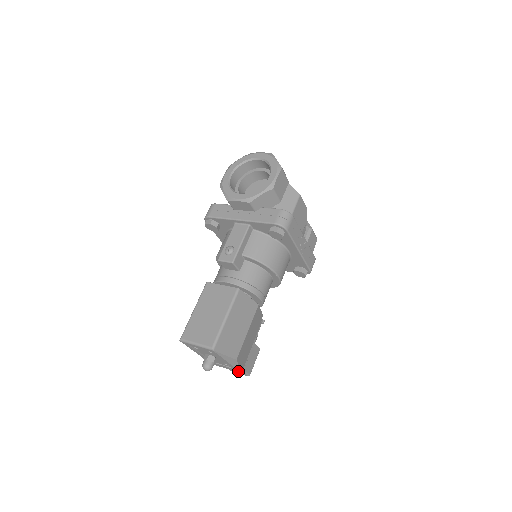
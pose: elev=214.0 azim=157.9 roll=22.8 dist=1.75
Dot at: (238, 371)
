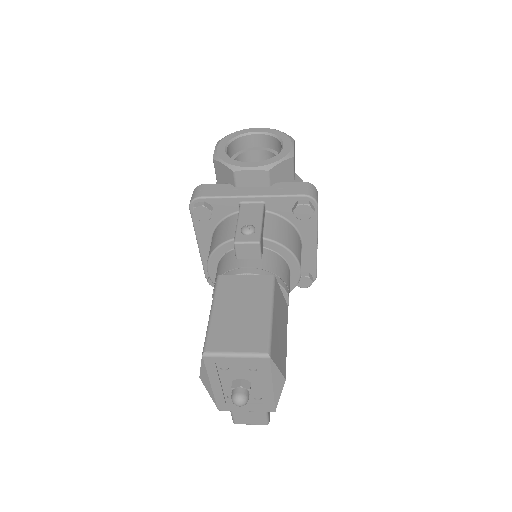
Dot at: (271, 408)
